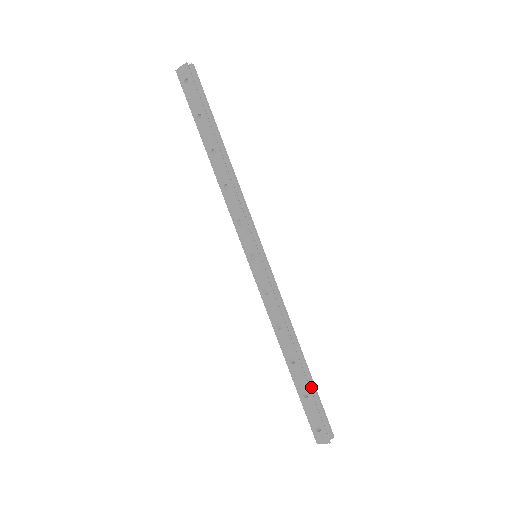
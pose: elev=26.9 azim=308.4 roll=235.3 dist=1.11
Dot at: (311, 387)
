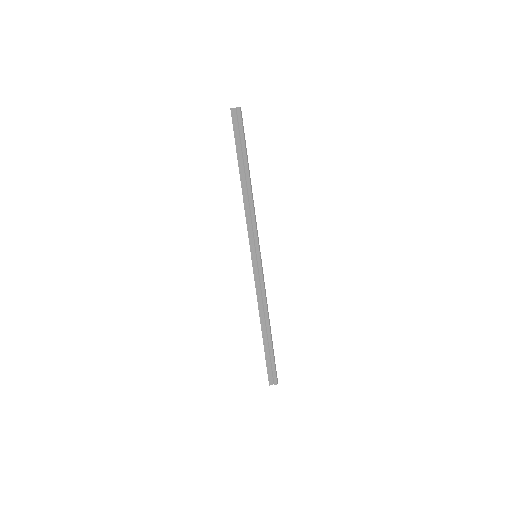
Dot at: (269, 350)
